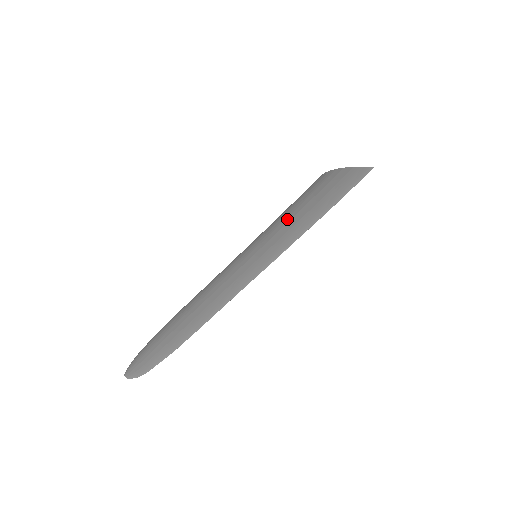
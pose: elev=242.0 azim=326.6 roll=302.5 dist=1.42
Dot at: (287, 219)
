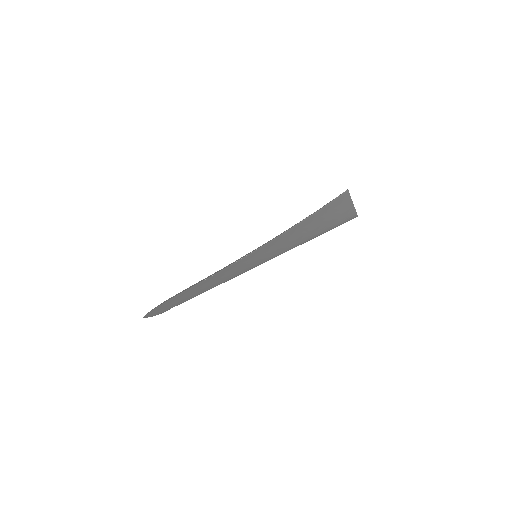
Dot at: occluded
